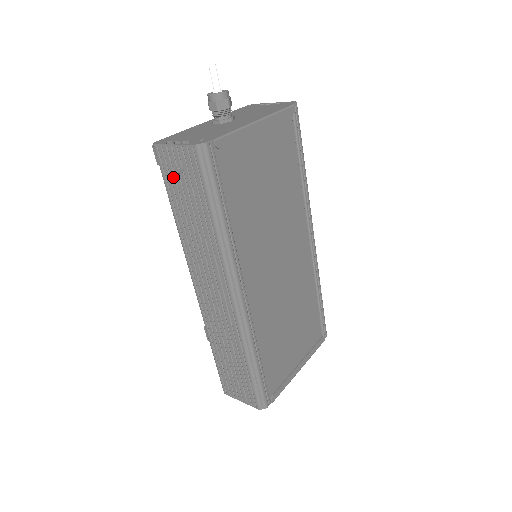
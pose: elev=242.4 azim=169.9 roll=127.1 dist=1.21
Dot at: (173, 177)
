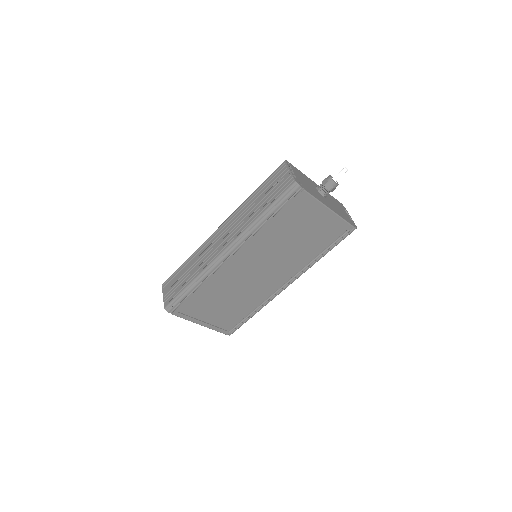
Dot at: (274, 180)
